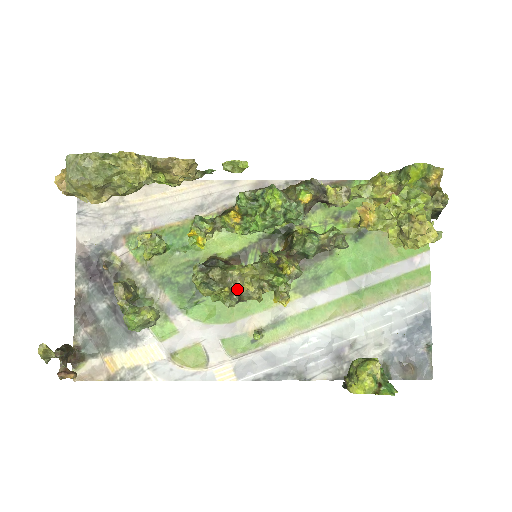
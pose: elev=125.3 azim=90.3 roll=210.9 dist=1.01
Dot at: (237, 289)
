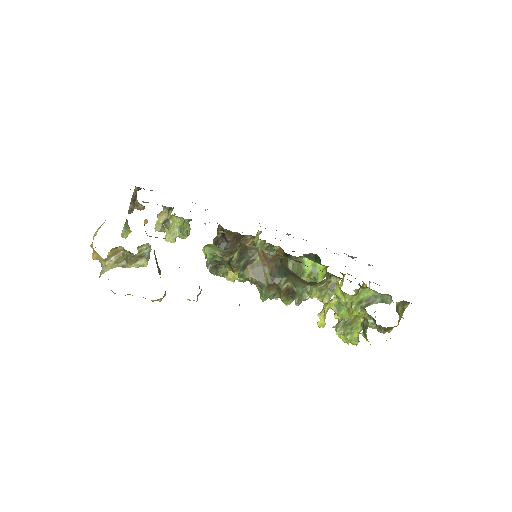
Dot at: occluded
